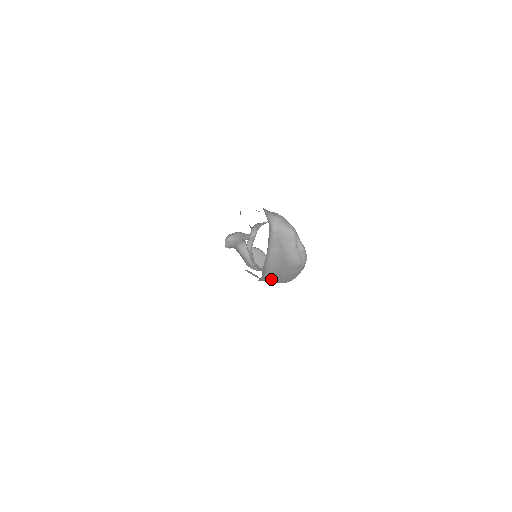
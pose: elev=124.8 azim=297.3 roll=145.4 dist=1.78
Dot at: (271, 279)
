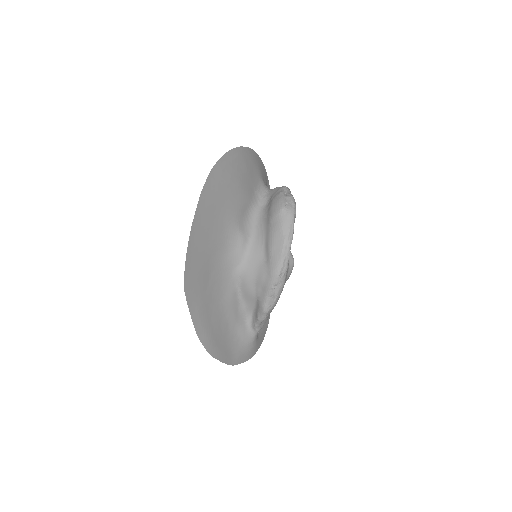
Dot at: (261, 266)
